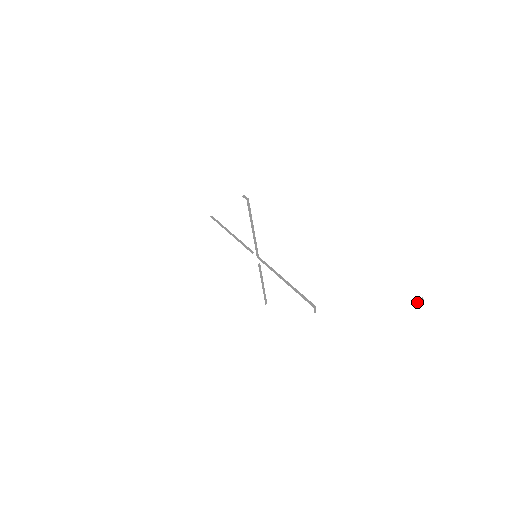
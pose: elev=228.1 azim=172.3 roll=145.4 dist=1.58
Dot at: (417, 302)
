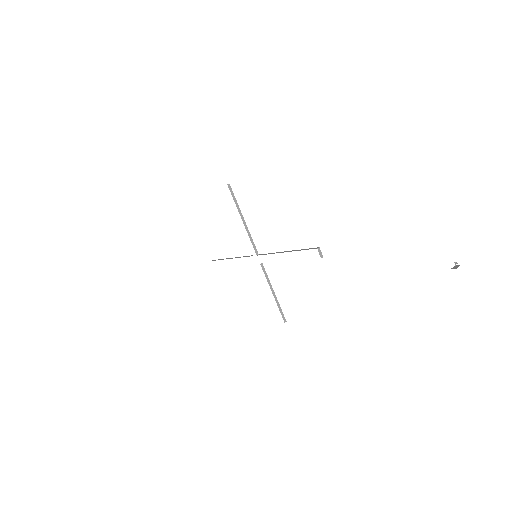
Dot at: (453, 268)
